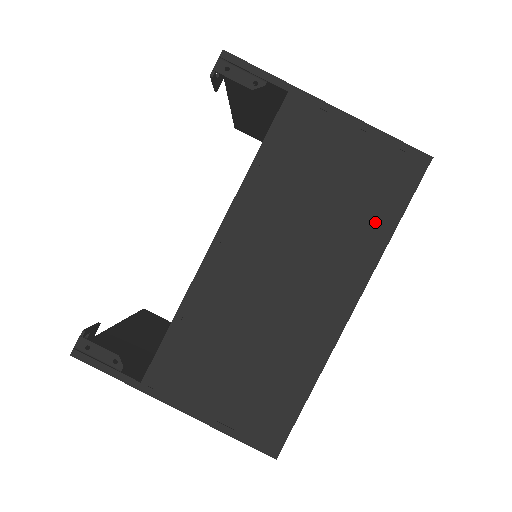
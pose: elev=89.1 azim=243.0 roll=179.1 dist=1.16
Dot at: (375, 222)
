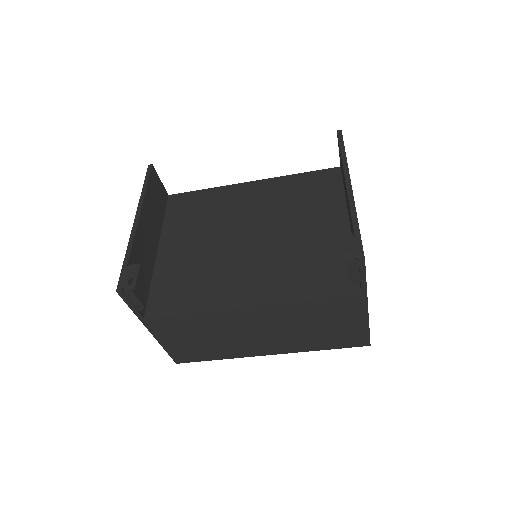
Dot at: (319, 344)
